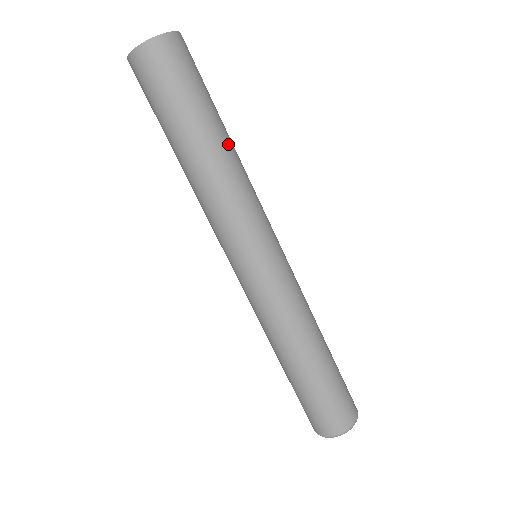
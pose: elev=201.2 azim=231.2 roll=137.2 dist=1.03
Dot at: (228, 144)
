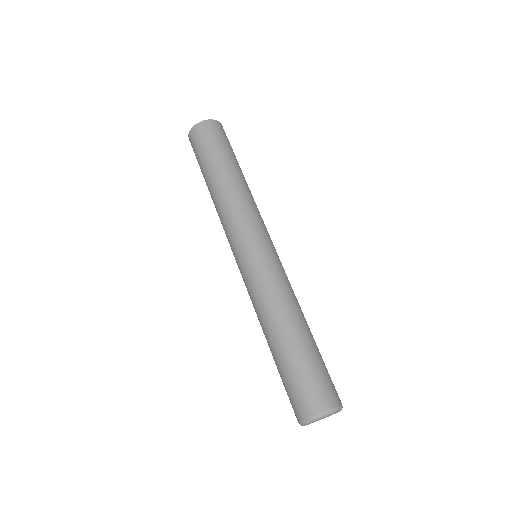
Dot at: (244, 179)
